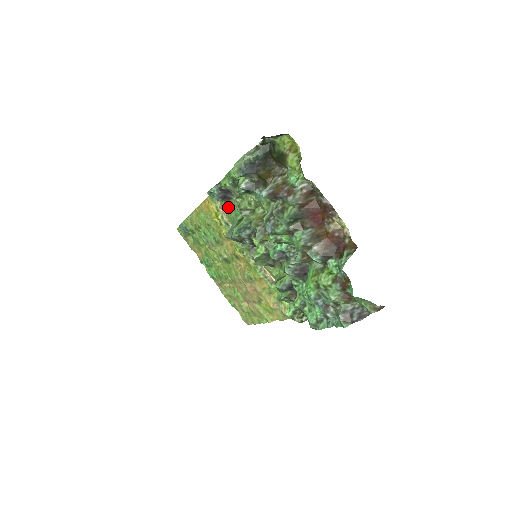
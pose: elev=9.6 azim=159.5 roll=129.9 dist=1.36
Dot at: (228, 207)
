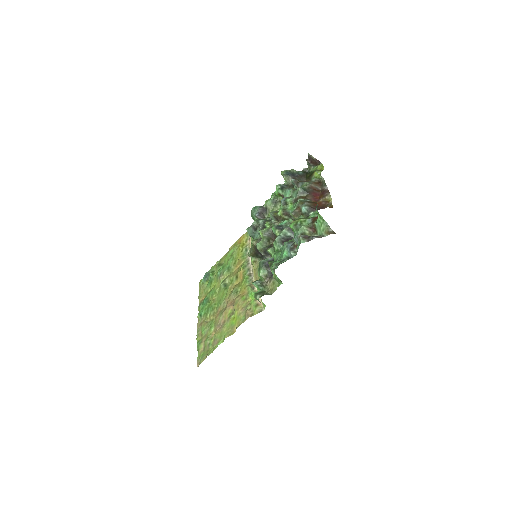
Dot at: occluded
